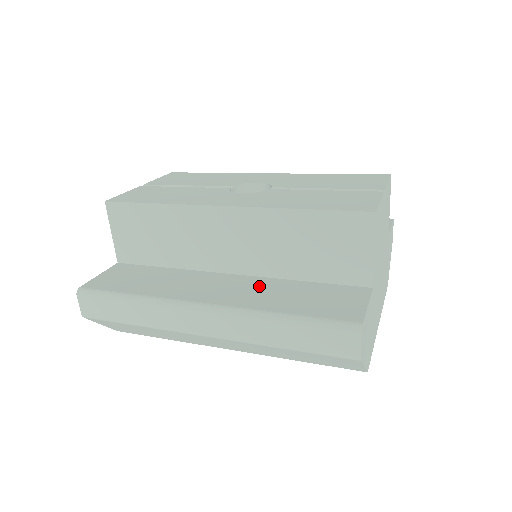
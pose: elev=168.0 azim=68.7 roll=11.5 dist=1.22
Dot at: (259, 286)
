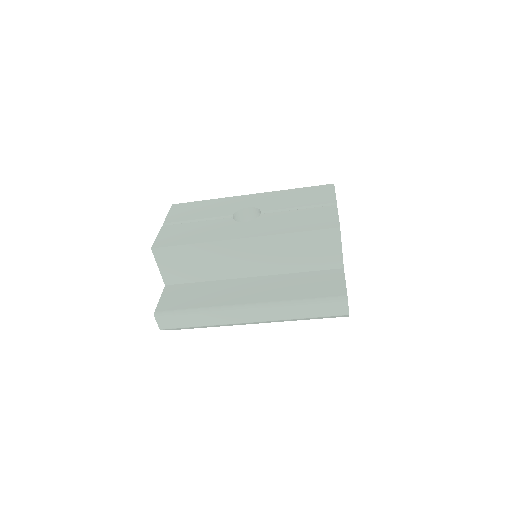
Dot at: (275, 283)
